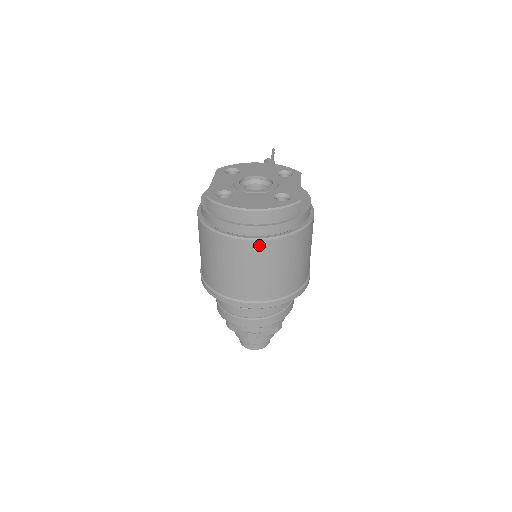
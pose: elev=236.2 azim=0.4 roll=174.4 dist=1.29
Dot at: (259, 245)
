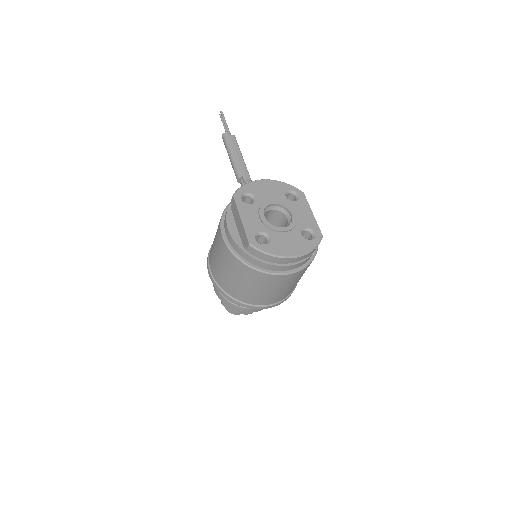
Dot at: (292, 276)
